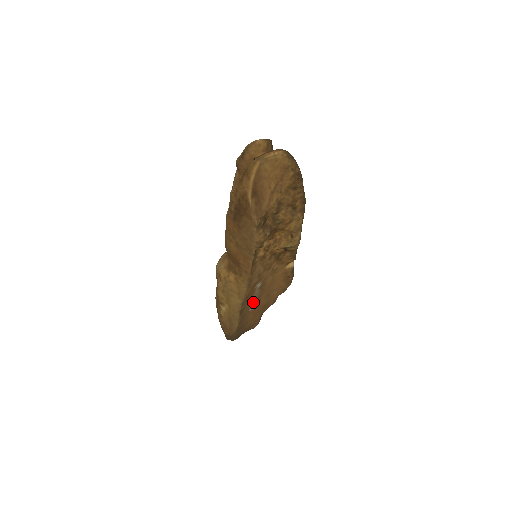
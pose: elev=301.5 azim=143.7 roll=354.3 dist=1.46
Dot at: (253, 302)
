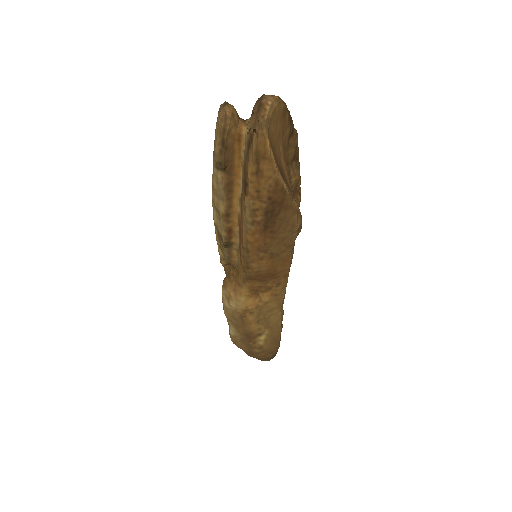
Dot at: occluded
